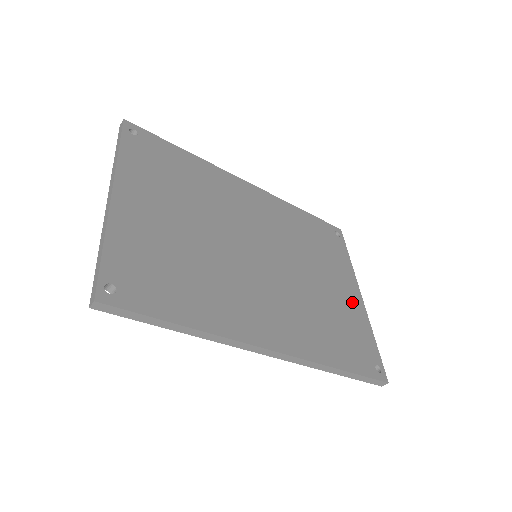
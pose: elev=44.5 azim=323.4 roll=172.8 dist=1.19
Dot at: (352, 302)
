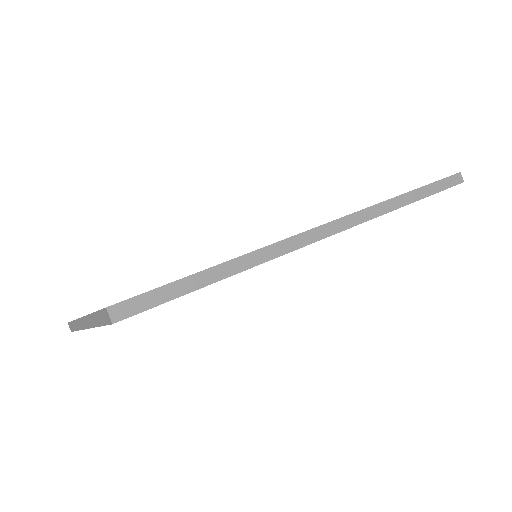
Dot at: occluded
